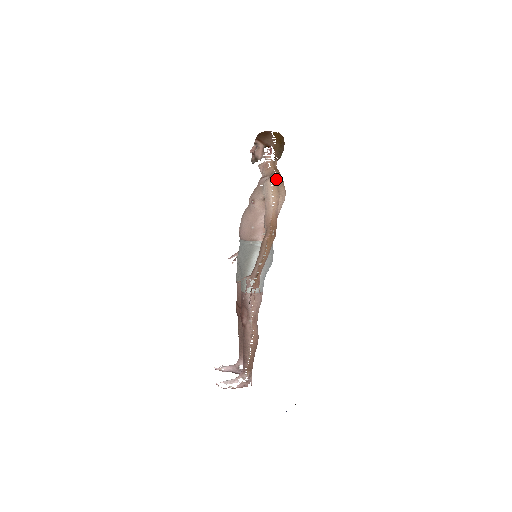
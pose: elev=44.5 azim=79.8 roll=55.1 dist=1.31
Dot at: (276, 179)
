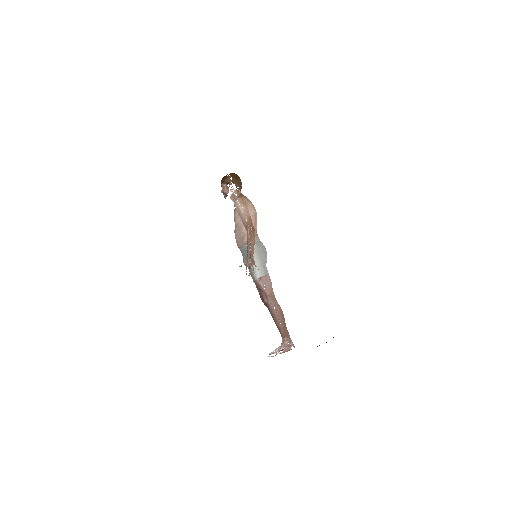
Dot at: (240, 198)
